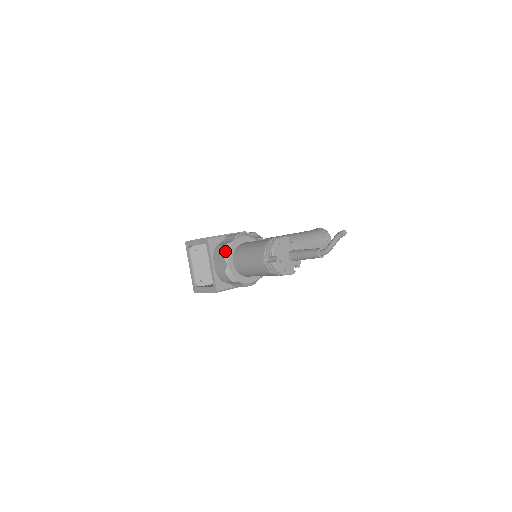
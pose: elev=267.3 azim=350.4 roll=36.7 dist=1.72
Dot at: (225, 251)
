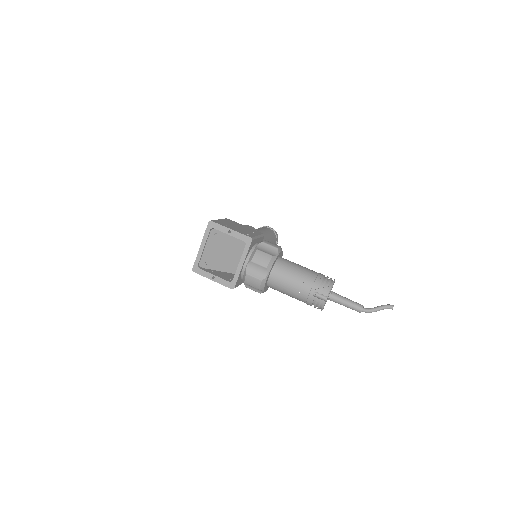
Dot at: (271, 263)
